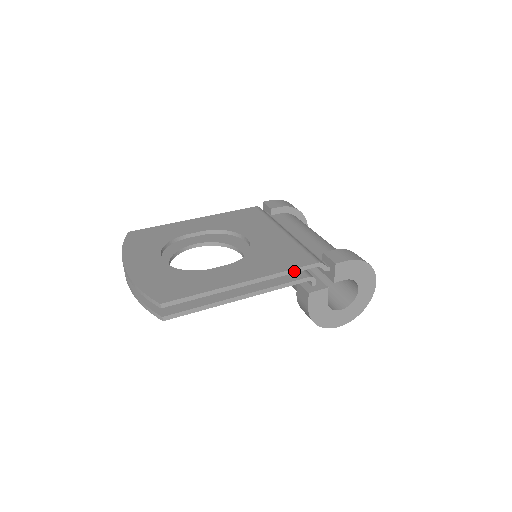
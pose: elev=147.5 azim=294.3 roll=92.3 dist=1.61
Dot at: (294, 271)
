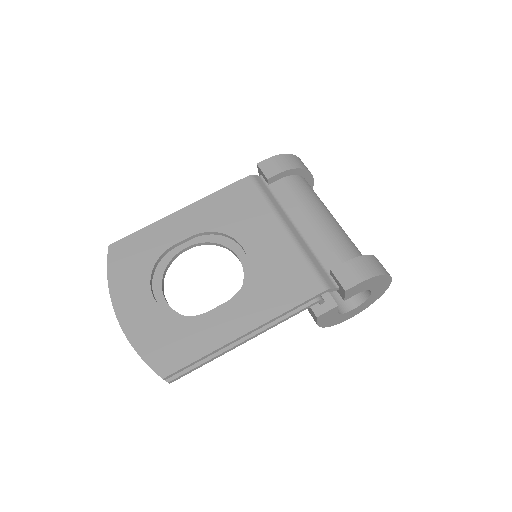
Dot at: (299, 306)
